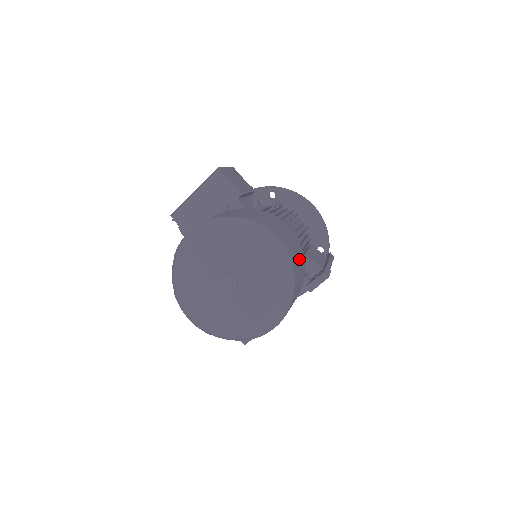
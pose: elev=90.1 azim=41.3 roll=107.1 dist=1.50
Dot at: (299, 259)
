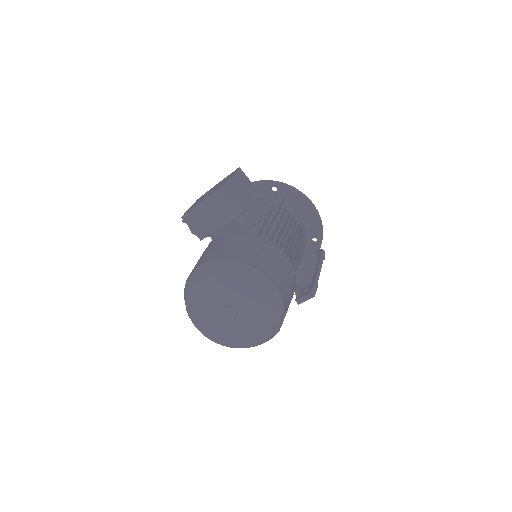
Dot at: (290, 286)
